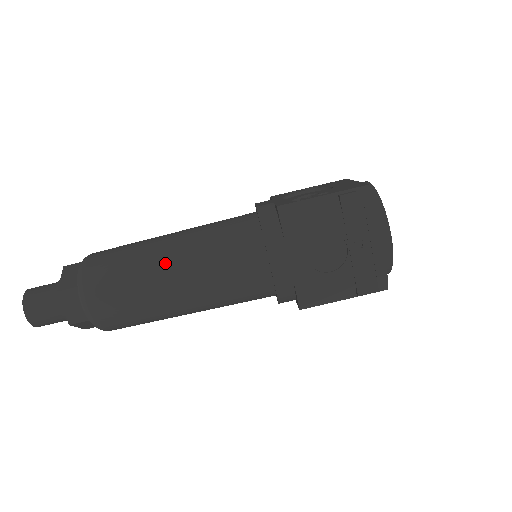
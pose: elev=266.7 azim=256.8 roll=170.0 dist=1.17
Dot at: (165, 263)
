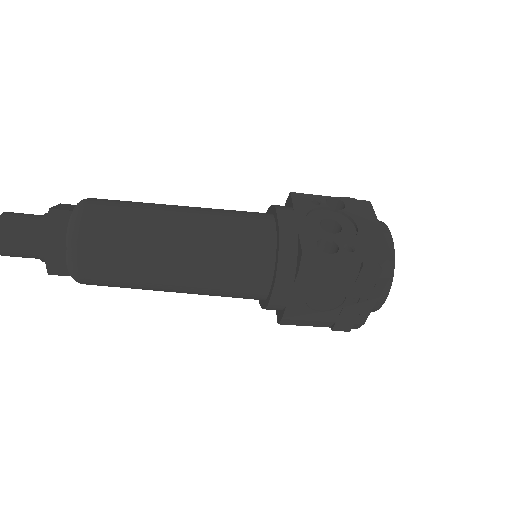
Dot at: (170, 258)
